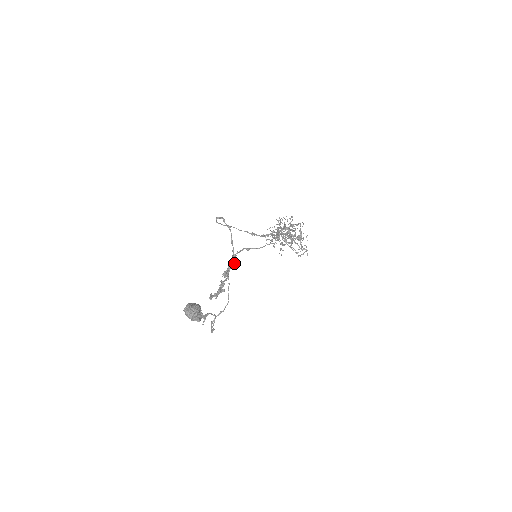
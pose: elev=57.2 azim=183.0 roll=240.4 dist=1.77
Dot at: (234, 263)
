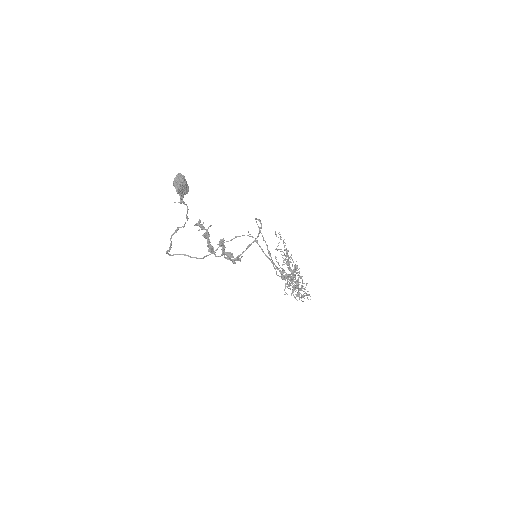
Dot at: occluded
